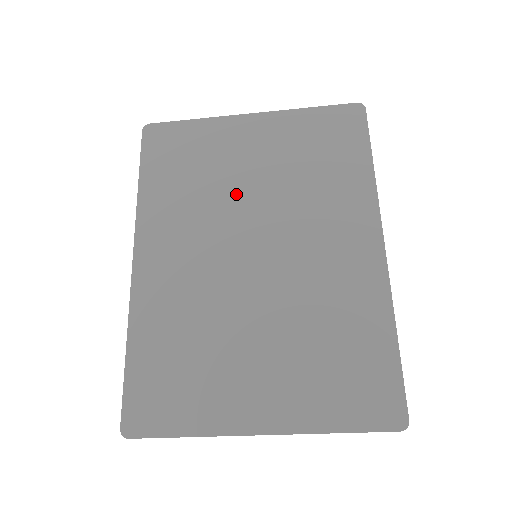
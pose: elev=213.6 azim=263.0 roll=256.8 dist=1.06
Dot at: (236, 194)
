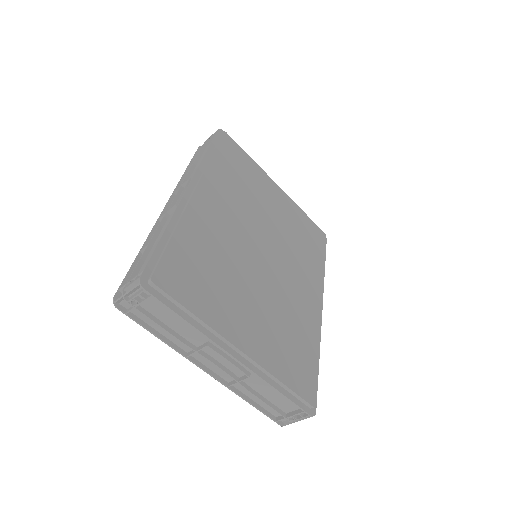
Dot at: (262, 214)
